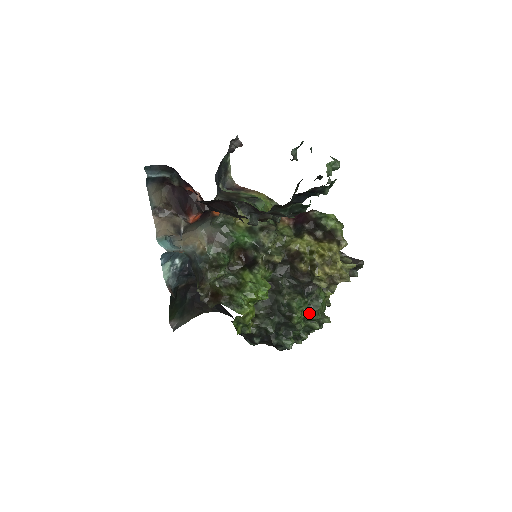
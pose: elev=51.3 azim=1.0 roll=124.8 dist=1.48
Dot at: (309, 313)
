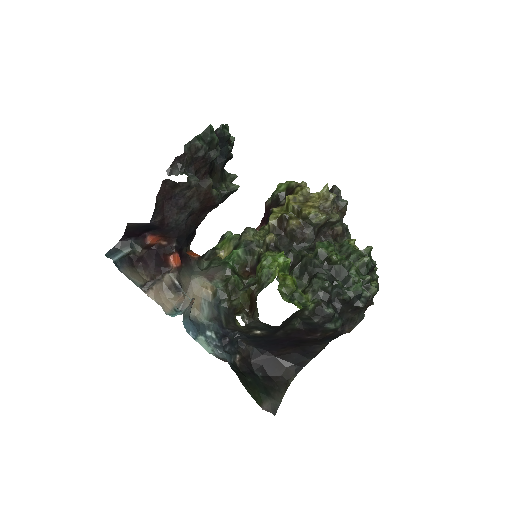
Dot at: (348, 257)
